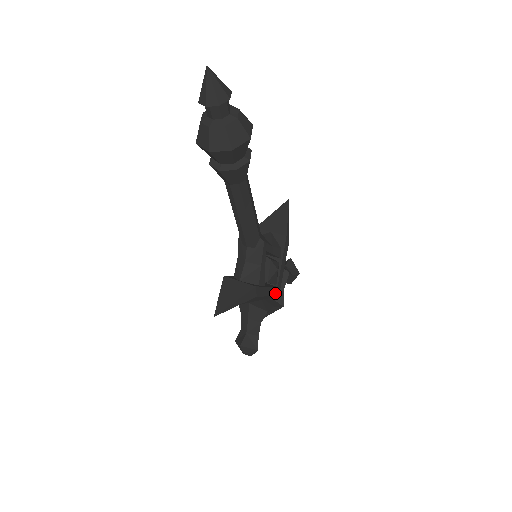
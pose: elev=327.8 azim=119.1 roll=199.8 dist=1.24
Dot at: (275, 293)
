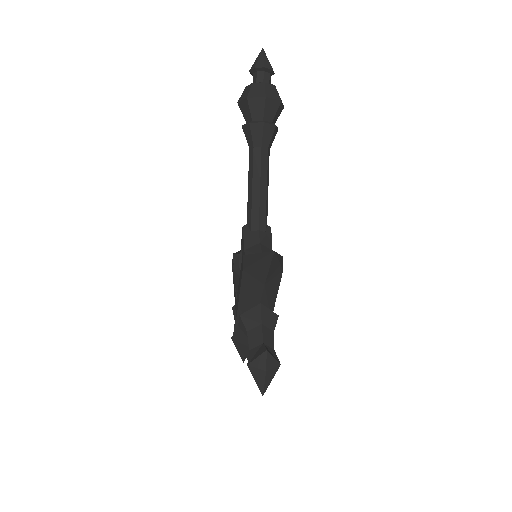
Dot at: (273, 307)
